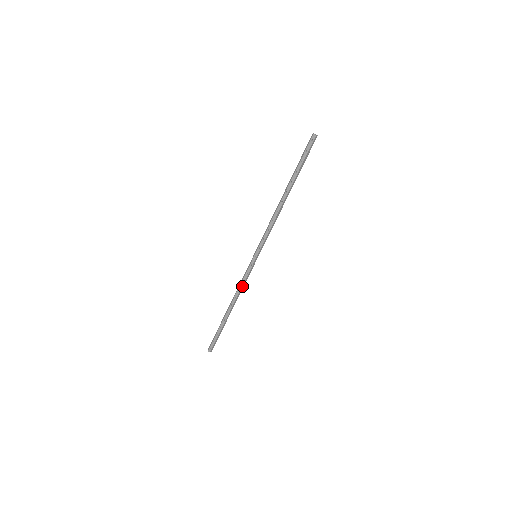
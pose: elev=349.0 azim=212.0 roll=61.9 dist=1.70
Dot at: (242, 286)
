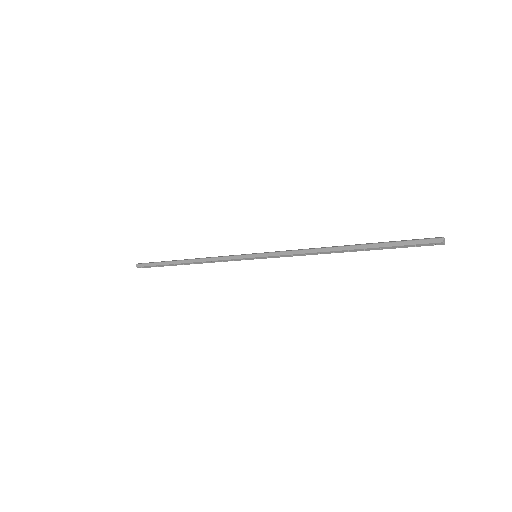
Dot at: (218, 261)
